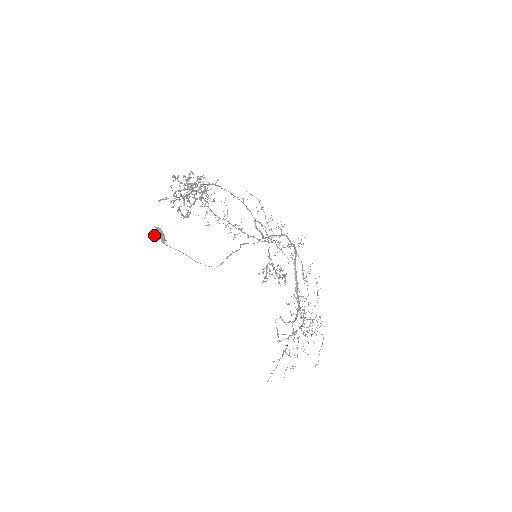
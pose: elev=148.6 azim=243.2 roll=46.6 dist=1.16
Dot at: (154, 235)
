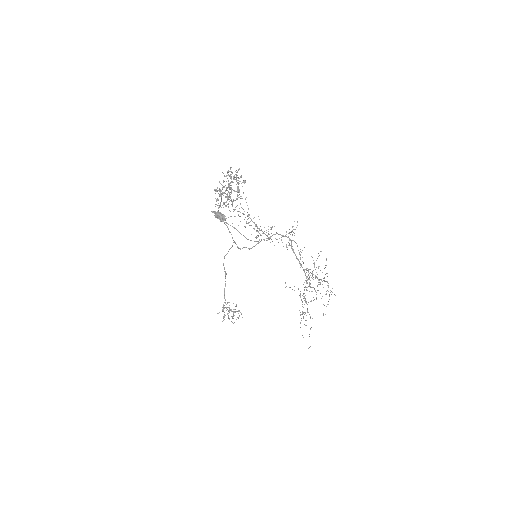
Dot at: (217, 215)
